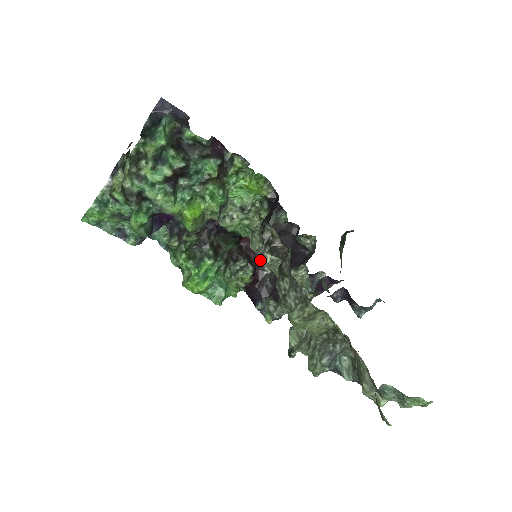
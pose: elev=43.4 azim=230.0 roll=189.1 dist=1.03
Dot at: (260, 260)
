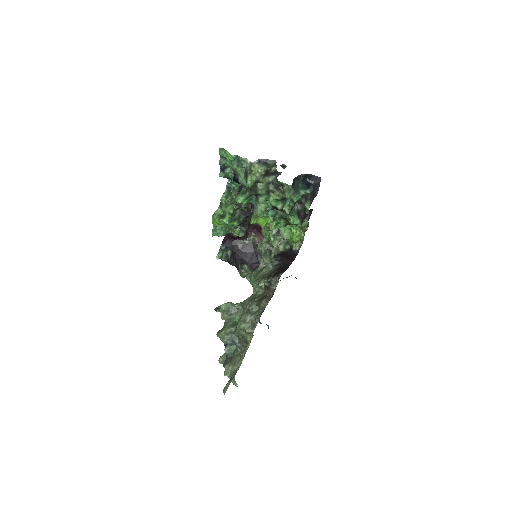
Dot at: (251, 232)
